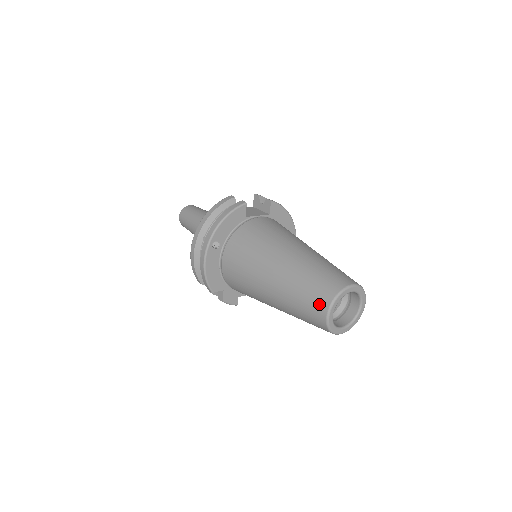
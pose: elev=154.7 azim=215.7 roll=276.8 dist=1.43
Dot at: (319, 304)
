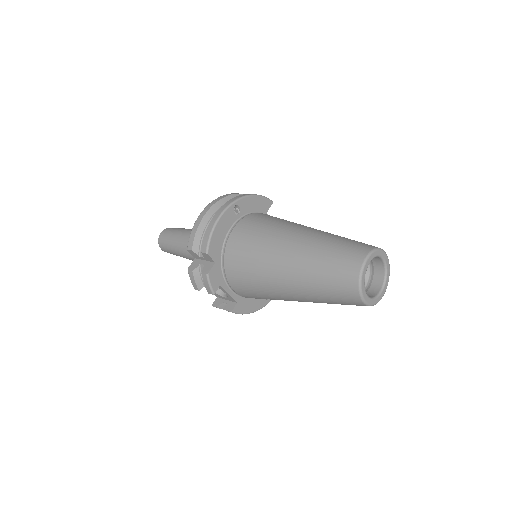
Dot at: (357, 251)
